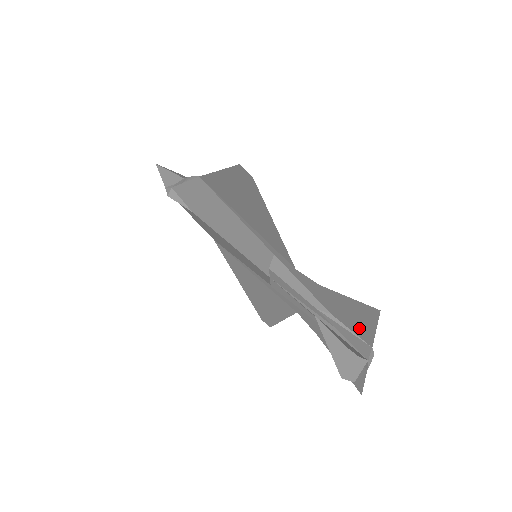
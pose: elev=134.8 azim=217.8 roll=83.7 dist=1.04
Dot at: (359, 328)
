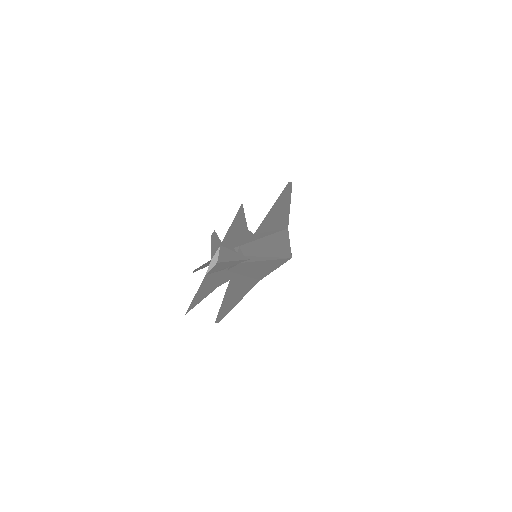
Dot at: (230, 237)
